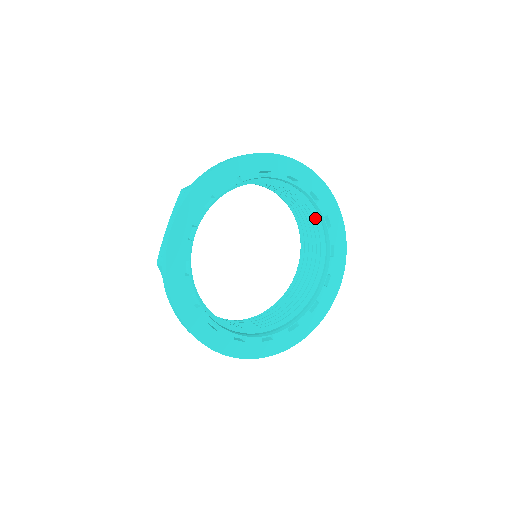
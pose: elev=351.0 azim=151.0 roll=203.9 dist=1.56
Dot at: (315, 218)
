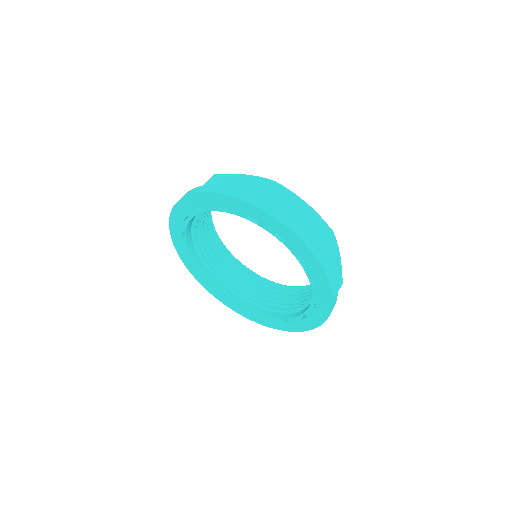
Dot at: (304, 305)
